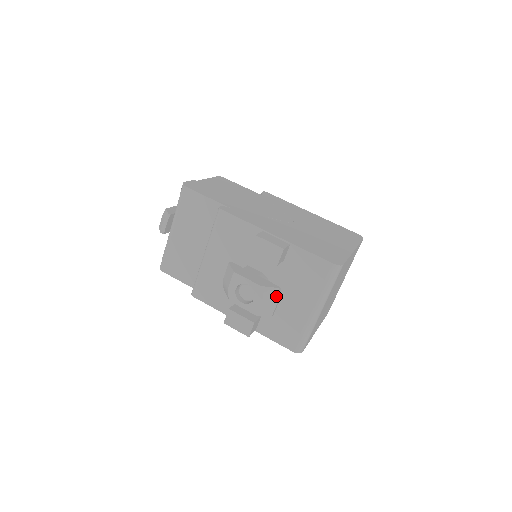
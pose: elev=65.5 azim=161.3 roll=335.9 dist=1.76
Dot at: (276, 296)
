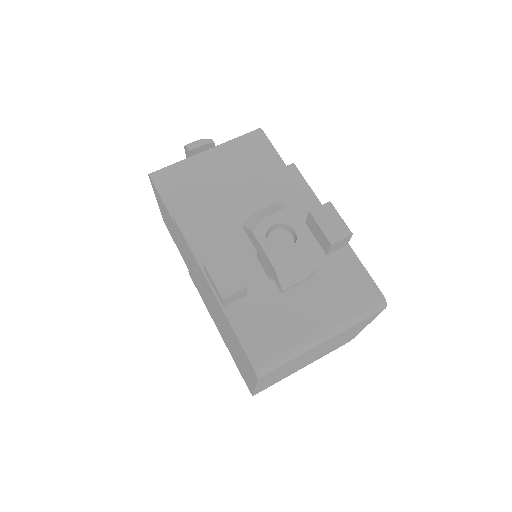
Dot at: (310, 271)
